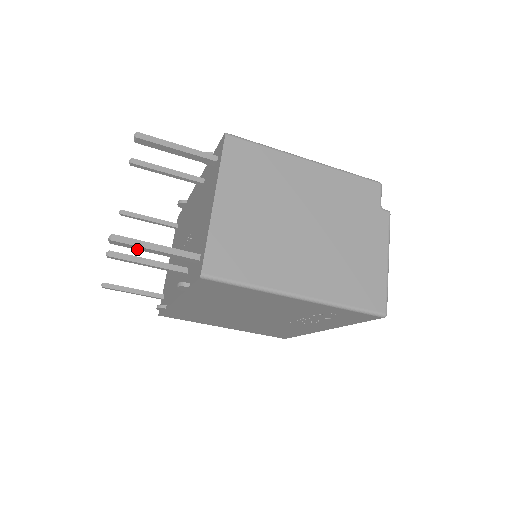
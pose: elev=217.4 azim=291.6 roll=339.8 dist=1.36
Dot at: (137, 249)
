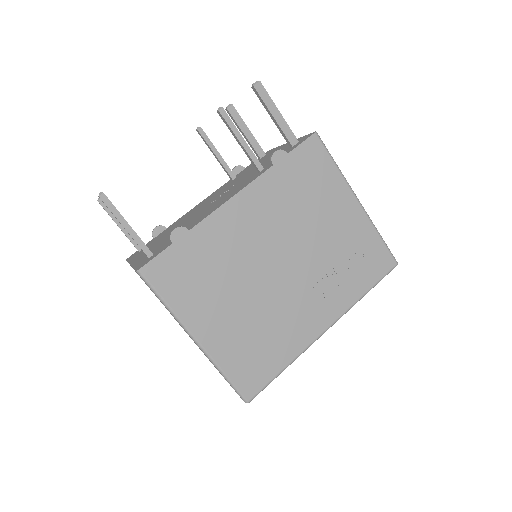
Dot at: (266, 104)
